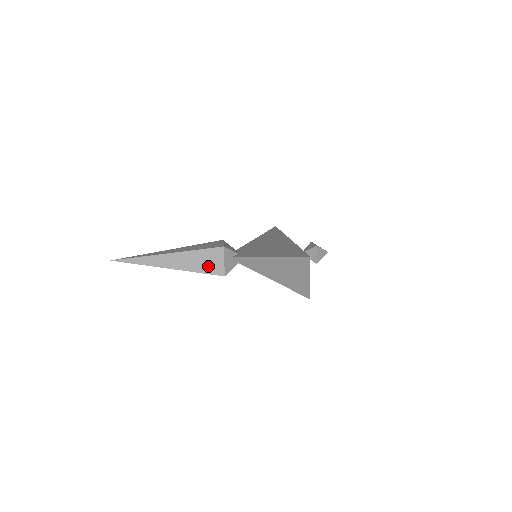
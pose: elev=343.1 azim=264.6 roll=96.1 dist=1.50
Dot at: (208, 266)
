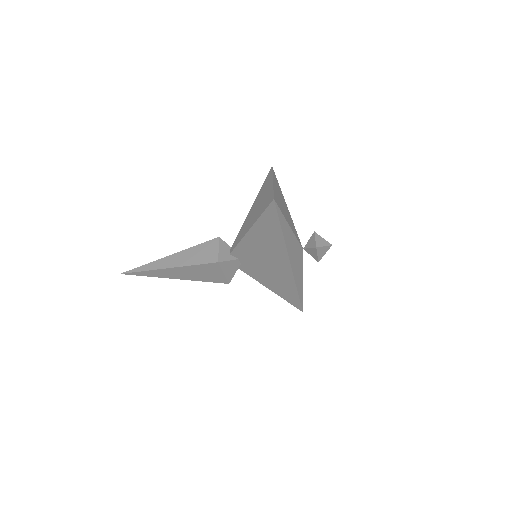
Dot at: (203, 257)
